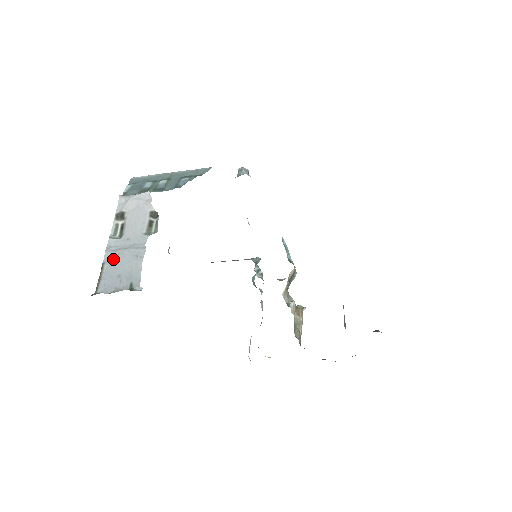
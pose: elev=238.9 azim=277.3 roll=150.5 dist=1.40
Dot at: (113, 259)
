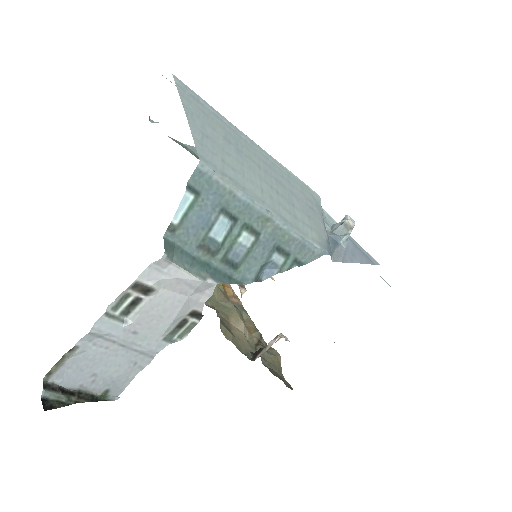
Dot at: (95, 350)
